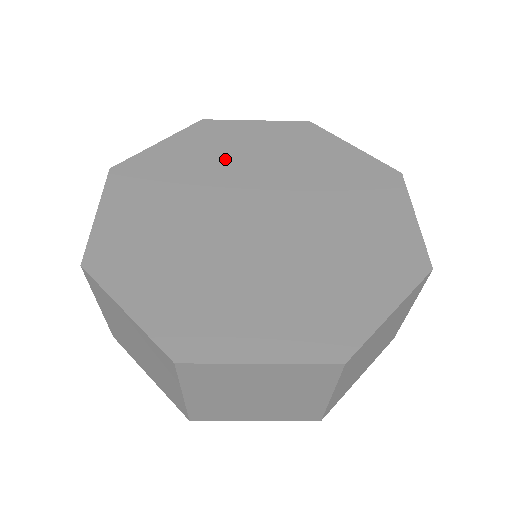
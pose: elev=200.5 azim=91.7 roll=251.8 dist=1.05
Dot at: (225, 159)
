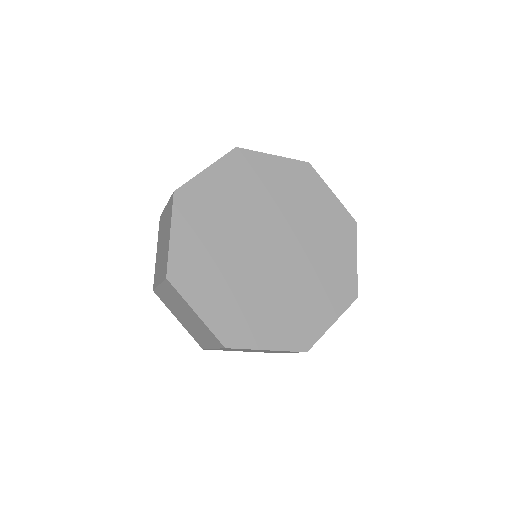
Dot at: (252, 193)
